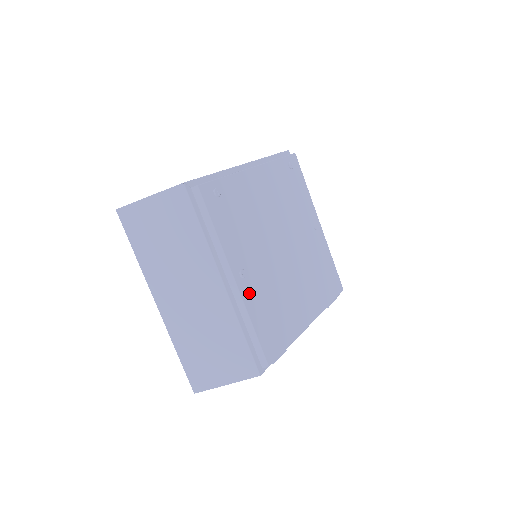
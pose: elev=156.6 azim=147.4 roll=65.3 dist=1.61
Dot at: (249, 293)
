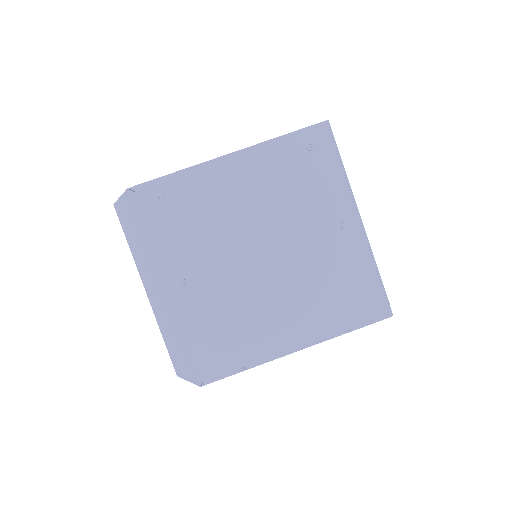
Dot at: (188, 304)
